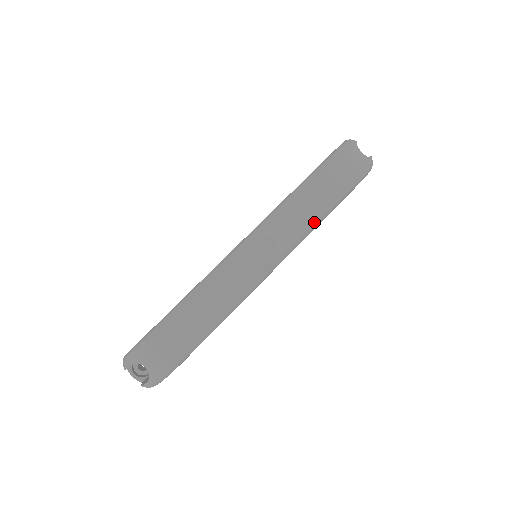
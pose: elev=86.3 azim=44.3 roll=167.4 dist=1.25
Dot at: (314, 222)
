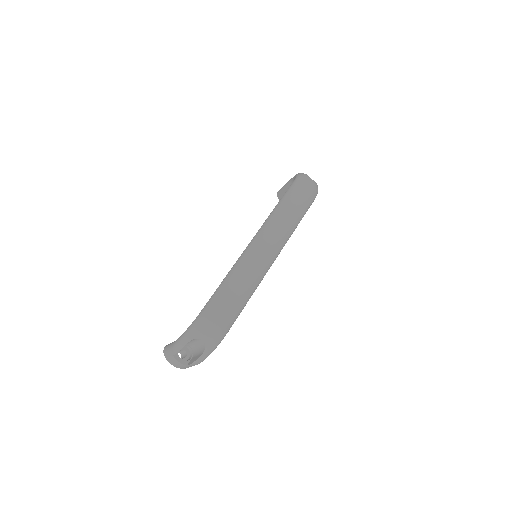
Dot at: (294, 226)
